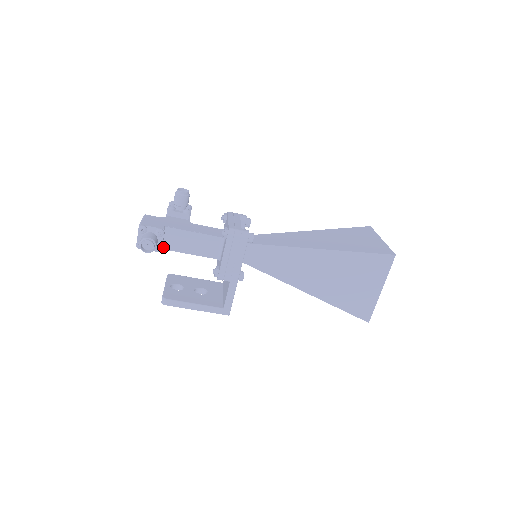
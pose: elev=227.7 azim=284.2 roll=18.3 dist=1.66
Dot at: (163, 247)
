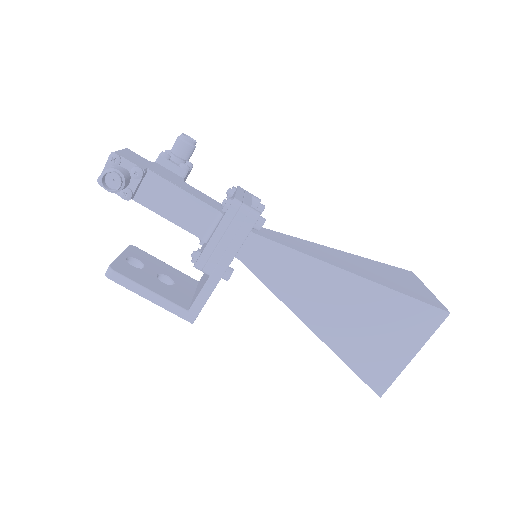
Dot at: (135, 197)
